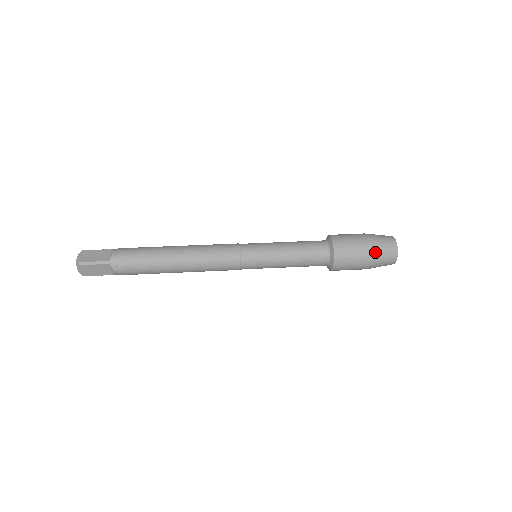
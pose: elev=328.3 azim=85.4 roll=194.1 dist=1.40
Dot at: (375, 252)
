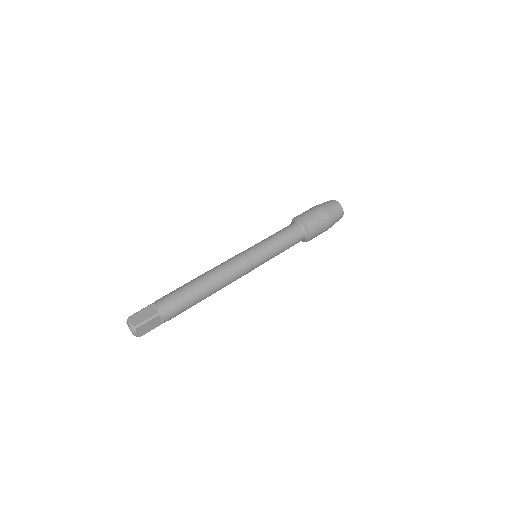
Dot at: (331, 214)
